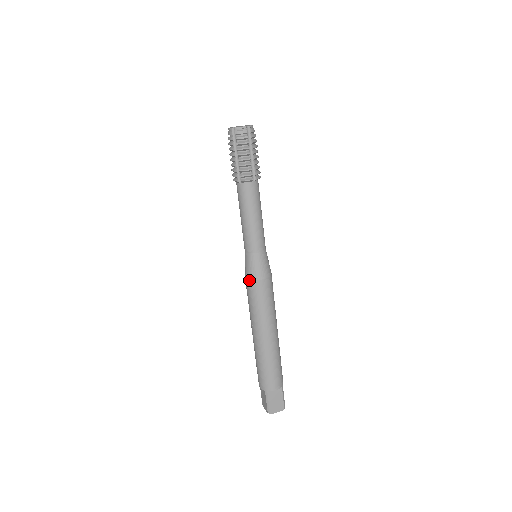
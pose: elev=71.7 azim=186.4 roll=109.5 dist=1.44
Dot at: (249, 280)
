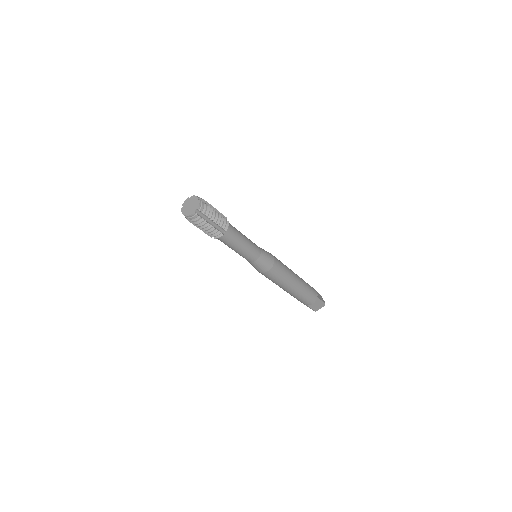
Dot at: (259, 272)
